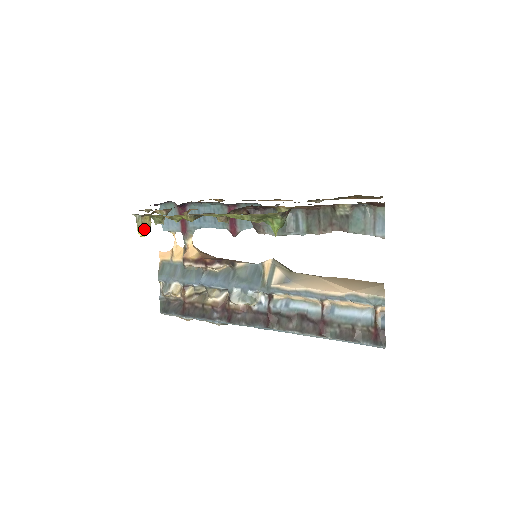
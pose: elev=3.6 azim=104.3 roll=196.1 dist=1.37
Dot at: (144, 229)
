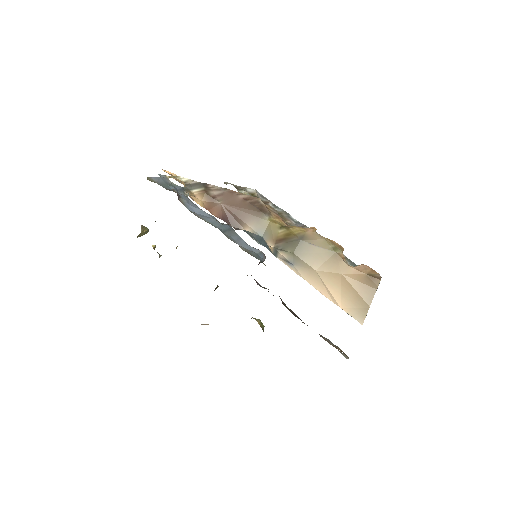
Dot at: (144, 234)
